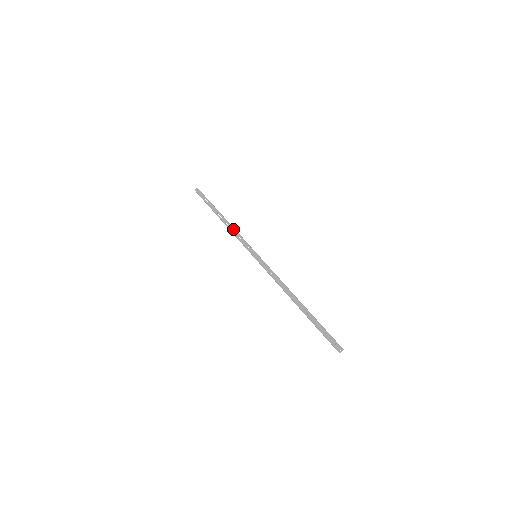
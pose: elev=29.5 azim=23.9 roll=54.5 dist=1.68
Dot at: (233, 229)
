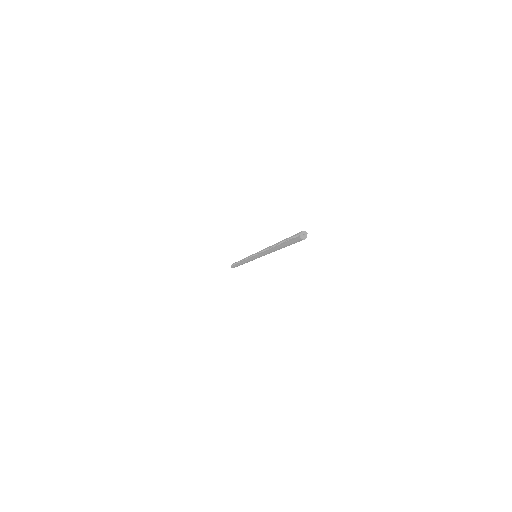
Dot at: (244, 258)
